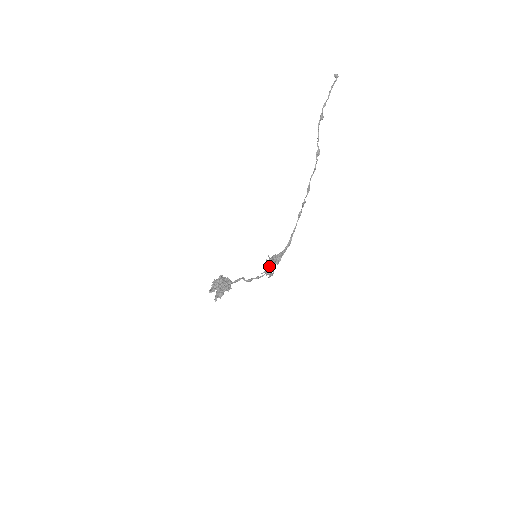
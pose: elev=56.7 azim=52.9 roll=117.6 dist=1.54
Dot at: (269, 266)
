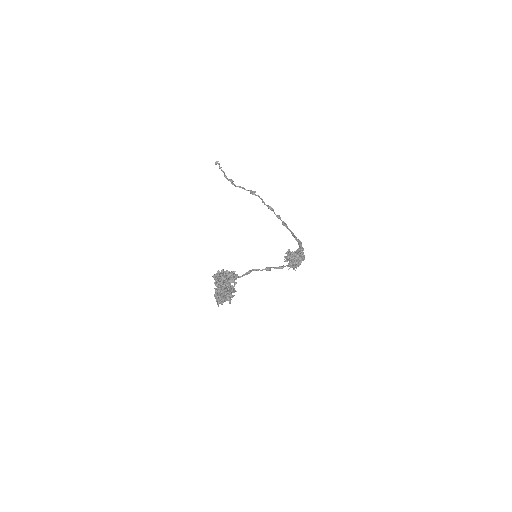
Dot at: occluded
